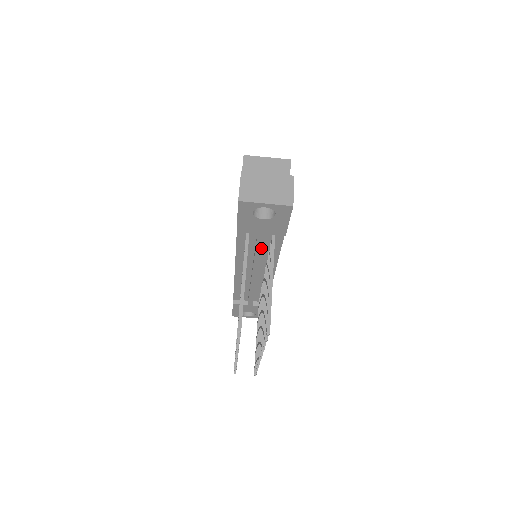
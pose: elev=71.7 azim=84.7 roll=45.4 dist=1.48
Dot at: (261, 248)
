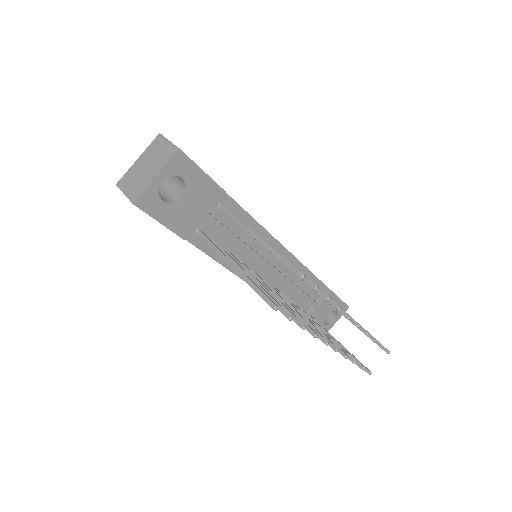
Dot at: (230, 232)
